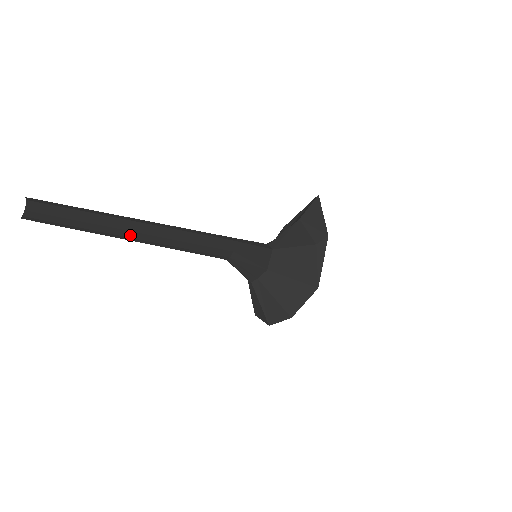
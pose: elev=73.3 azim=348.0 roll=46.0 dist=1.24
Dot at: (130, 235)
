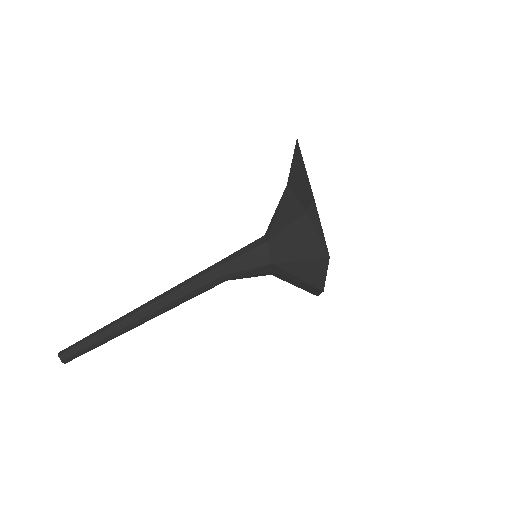
Dot at: (129, 328)
